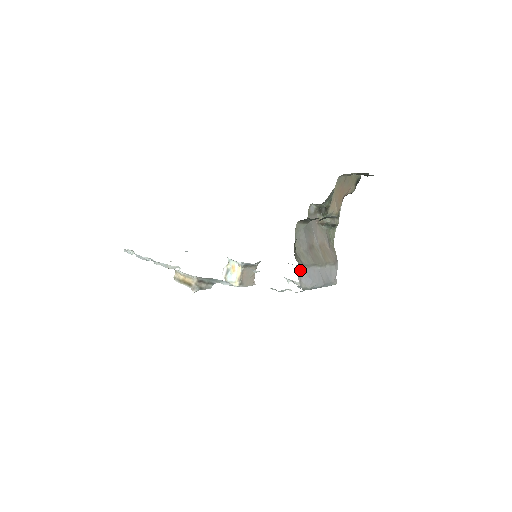
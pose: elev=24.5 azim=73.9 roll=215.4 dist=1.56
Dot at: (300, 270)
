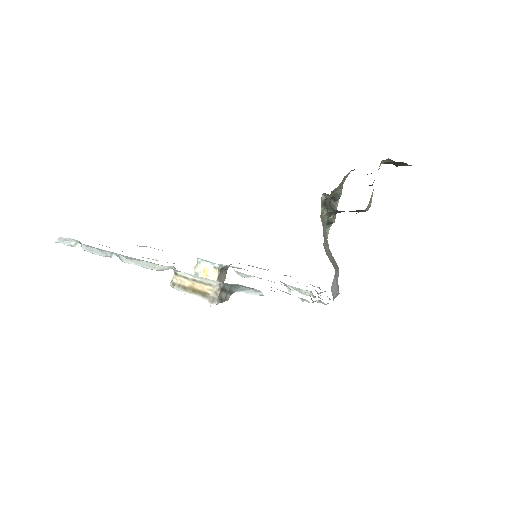
Dot at: (334, 275)
